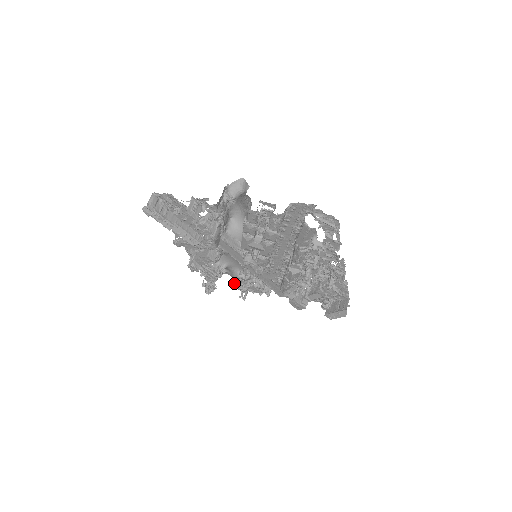
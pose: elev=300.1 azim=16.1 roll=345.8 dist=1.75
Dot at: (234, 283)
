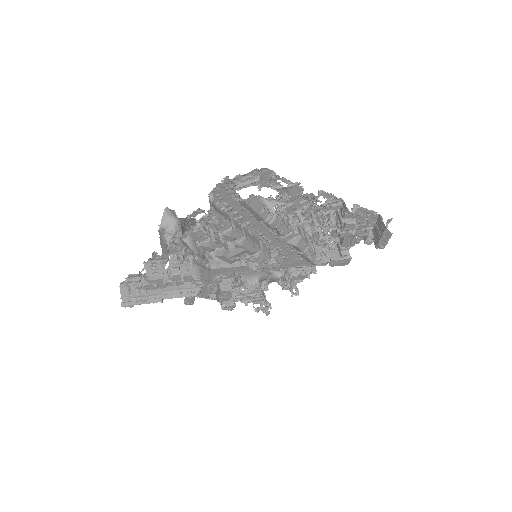
Dot at: occluded
